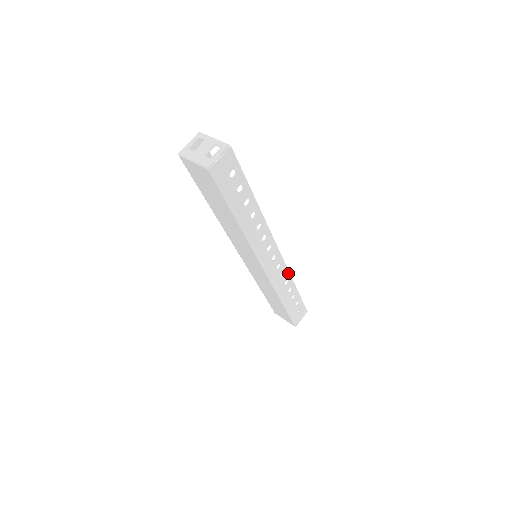
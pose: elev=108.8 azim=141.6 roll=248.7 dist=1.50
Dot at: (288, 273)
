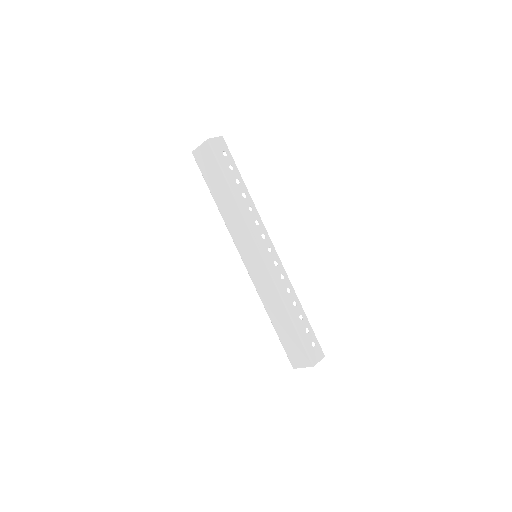
Dot at: (288, 280)
